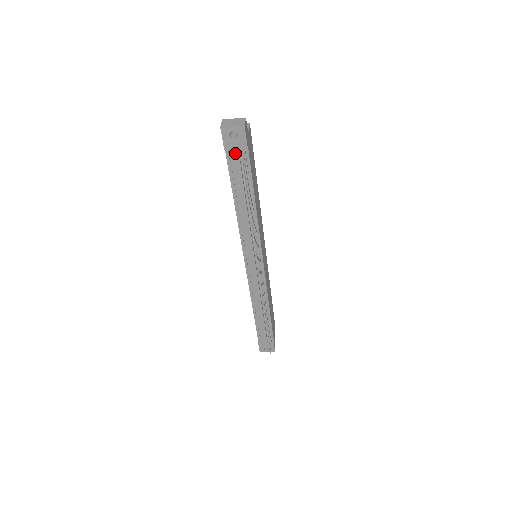
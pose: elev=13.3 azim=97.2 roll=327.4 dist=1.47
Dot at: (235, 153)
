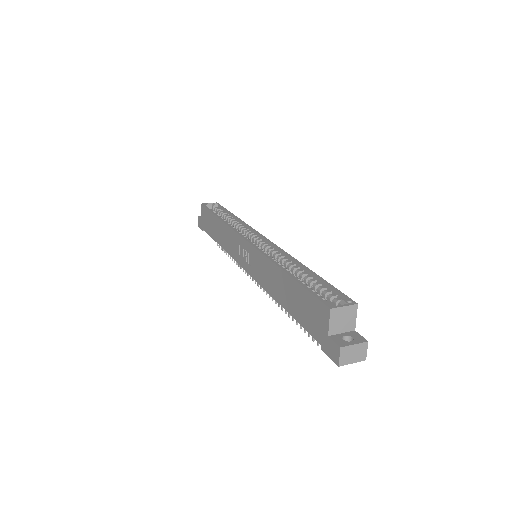
Dot at: occluded
